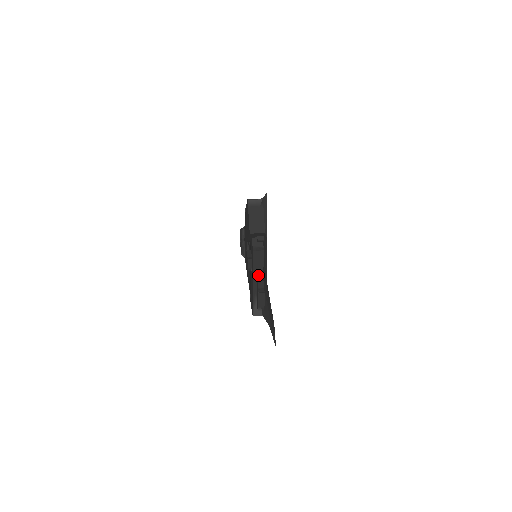
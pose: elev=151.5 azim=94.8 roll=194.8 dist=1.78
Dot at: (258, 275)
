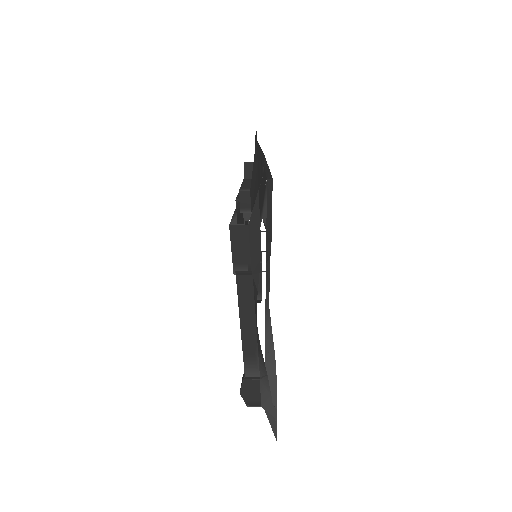
Dot at: occluded
